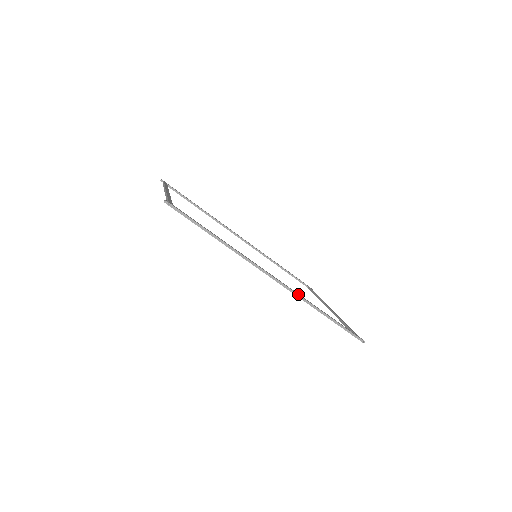
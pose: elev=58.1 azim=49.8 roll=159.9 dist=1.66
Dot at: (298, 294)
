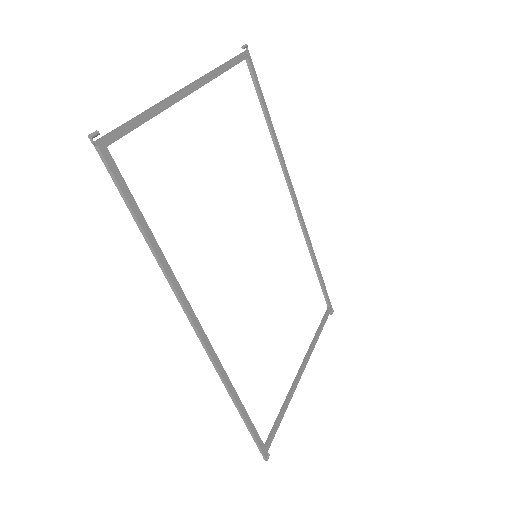
Dot at: (219, 370)
